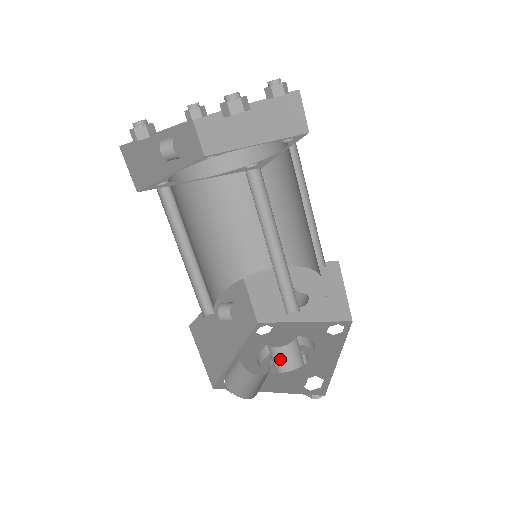
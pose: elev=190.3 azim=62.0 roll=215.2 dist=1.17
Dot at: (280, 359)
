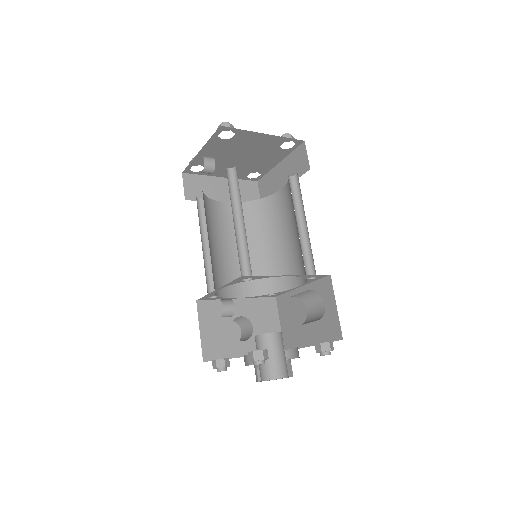
Dot at: (278, 345)
